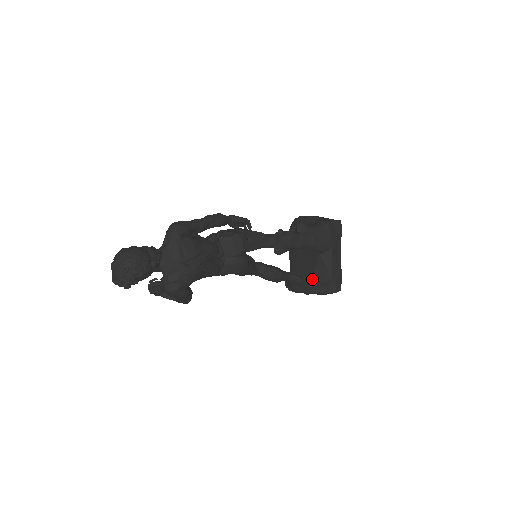
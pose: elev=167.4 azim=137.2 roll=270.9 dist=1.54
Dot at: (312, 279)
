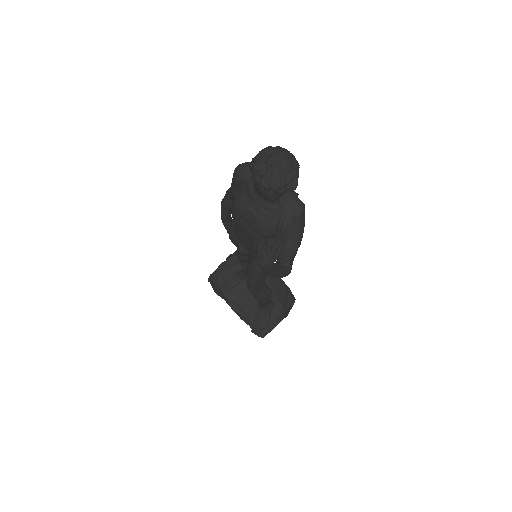
Dot at: (276, 297)
